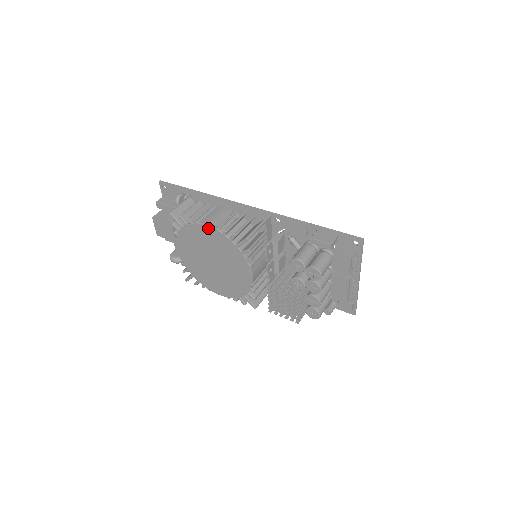
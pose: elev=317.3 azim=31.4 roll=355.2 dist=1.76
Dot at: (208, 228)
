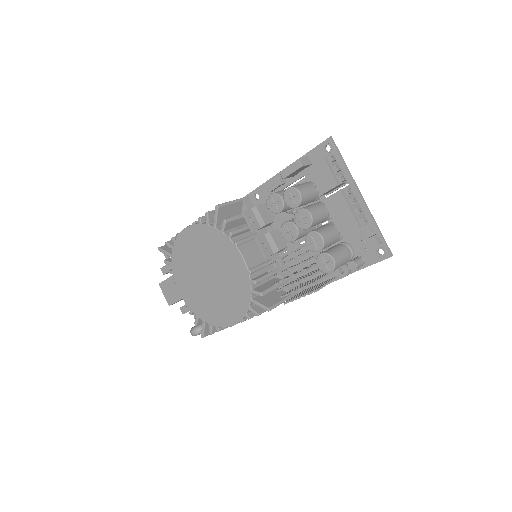
Dot at: (187, 231)
